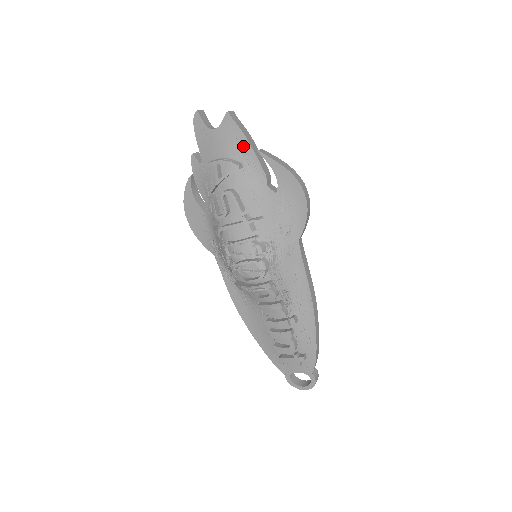
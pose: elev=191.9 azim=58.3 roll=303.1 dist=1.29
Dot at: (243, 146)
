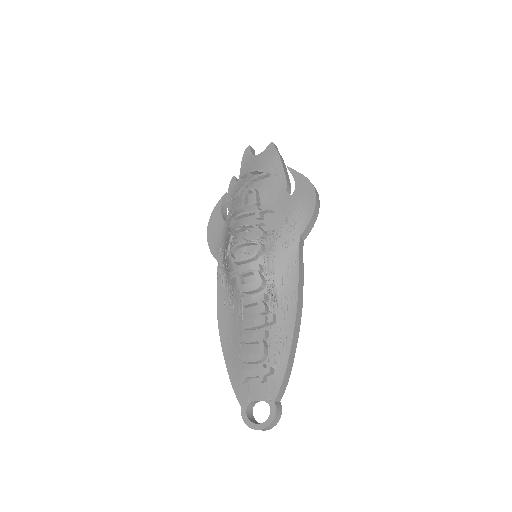
Dot at: (276, 163)
